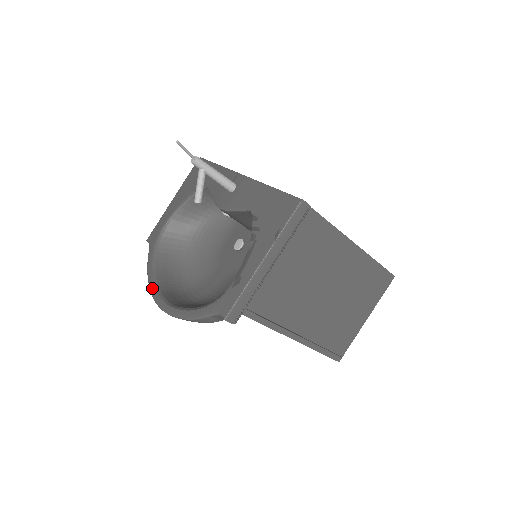
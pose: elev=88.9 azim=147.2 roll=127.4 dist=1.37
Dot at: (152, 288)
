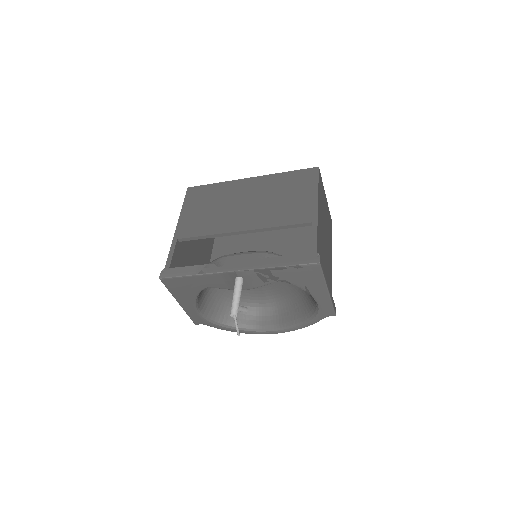
Dot at: (250, 333)
